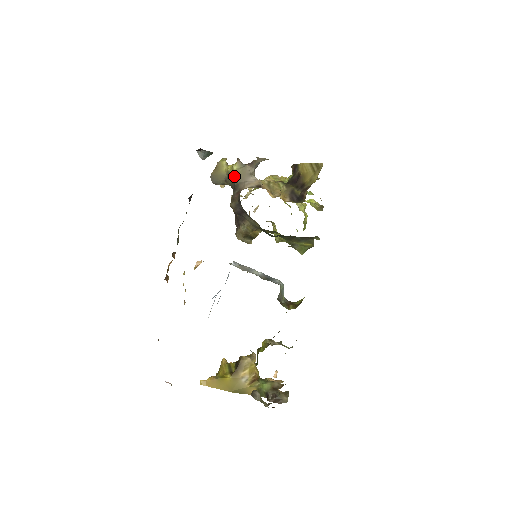
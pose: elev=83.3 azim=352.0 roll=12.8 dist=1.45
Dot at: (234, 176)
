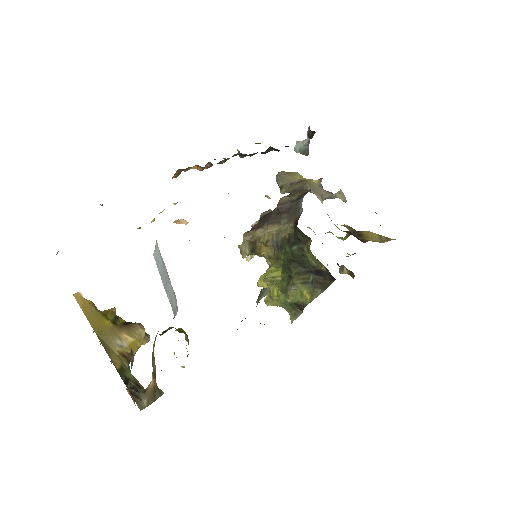
Dot at: (309, 183)
